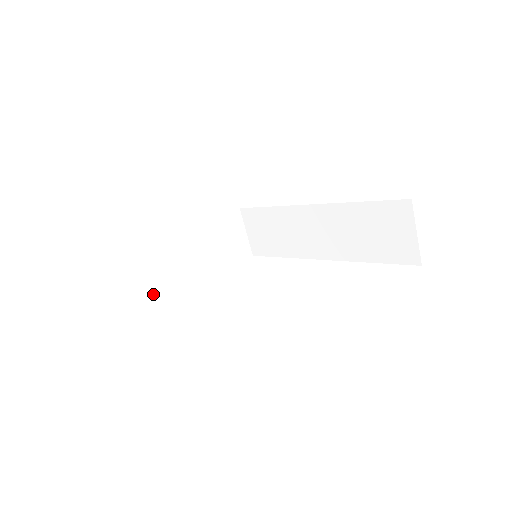
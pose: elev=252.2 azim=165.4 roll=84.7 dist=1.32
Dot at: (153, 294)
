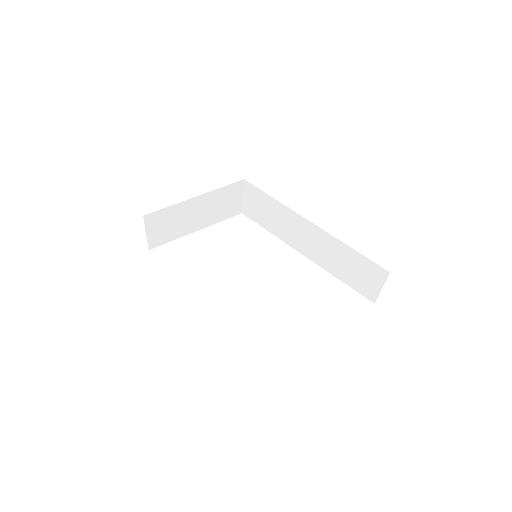
Dot at: (154, 245)
